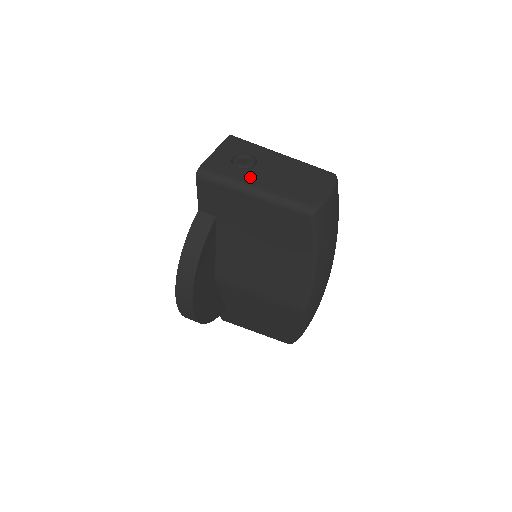
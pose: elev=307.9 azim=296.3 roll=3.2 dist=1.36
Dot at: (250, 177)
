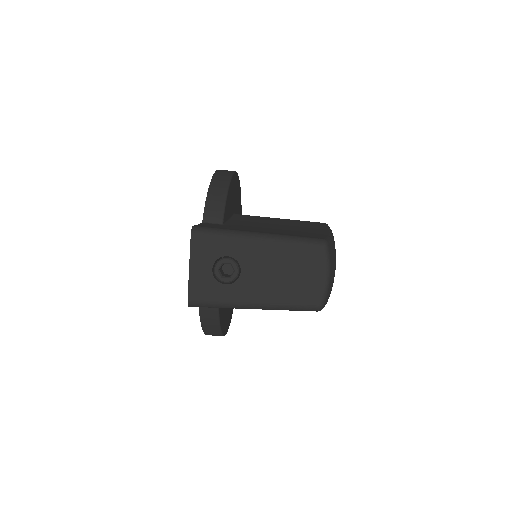
Dot at: (243, 292)
